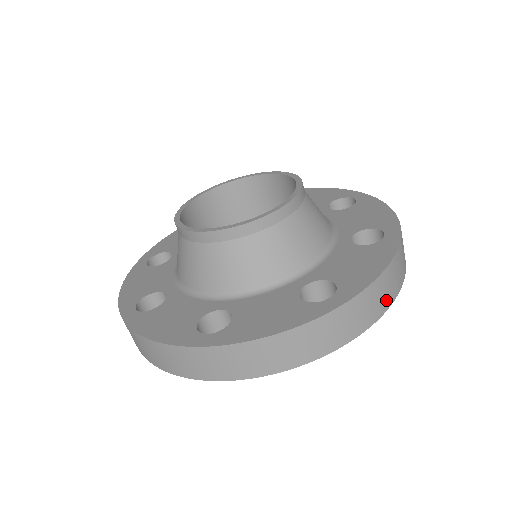
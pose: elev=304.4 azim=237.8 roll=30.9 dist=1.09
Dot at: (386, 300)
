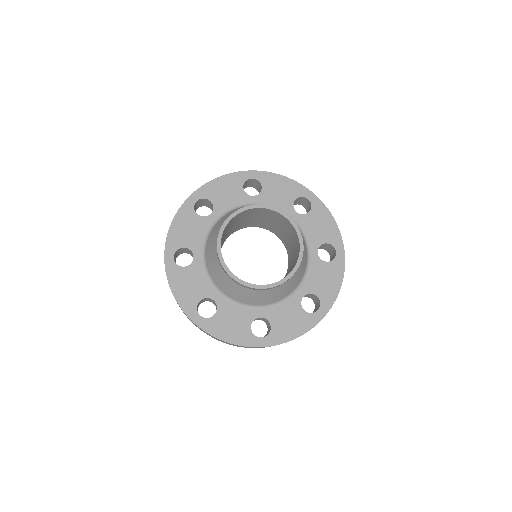
Dot at: occluded
